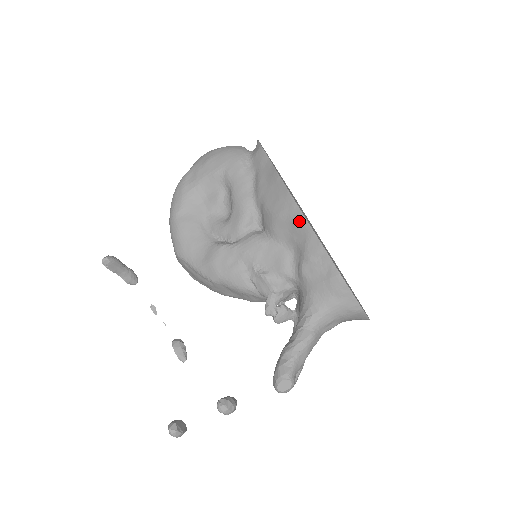
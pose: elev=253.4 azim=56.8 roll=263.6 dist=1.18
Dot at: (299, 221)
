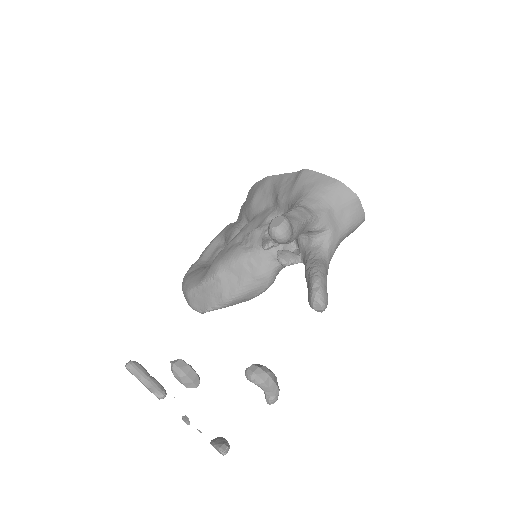
Dot at: (265, 182)
